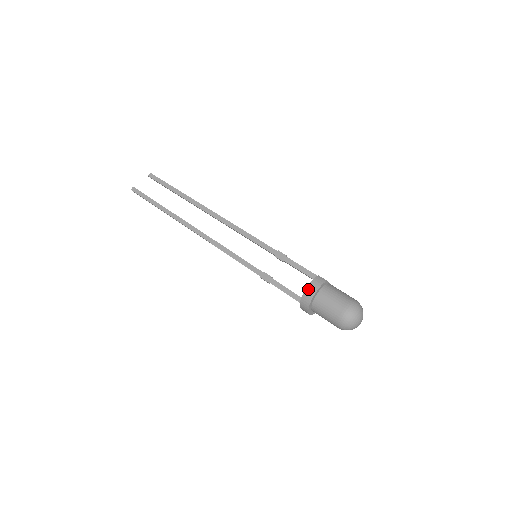
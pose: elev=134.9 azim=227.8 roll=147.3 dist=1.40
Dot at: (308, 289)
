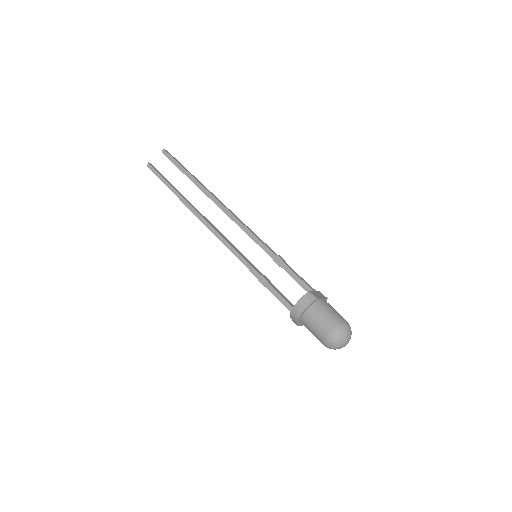
Dot at: (296, 306)
